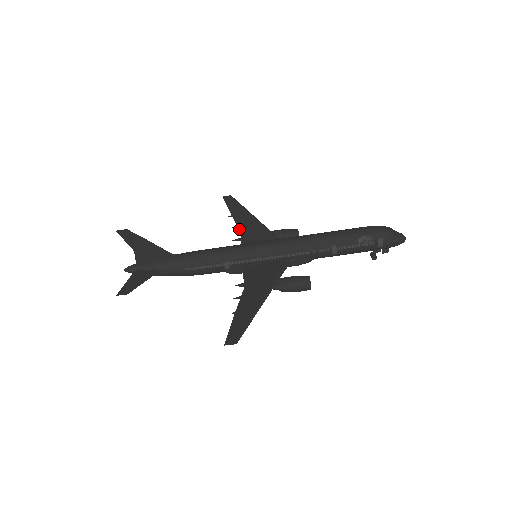
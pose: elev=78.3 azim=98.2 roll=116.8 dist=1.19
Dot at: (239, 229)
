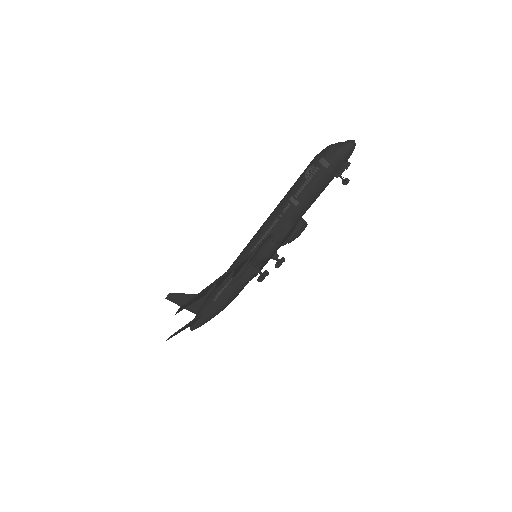
Dot at: occluded
